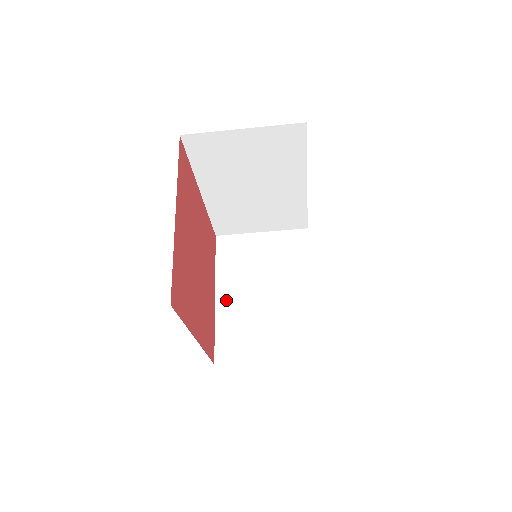
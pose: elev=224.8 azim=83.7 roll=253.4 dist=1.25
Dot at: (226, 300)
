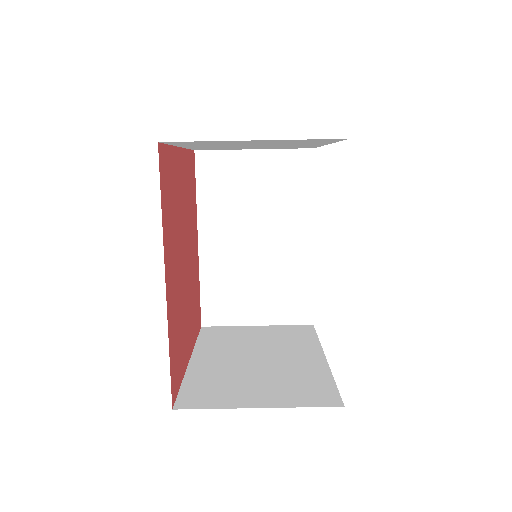
Dot at: (204, 362)
